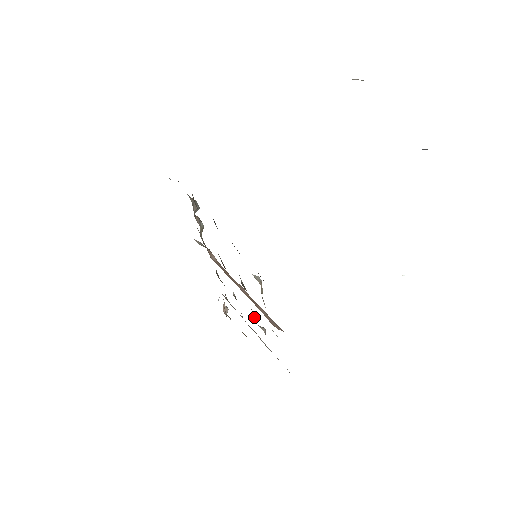
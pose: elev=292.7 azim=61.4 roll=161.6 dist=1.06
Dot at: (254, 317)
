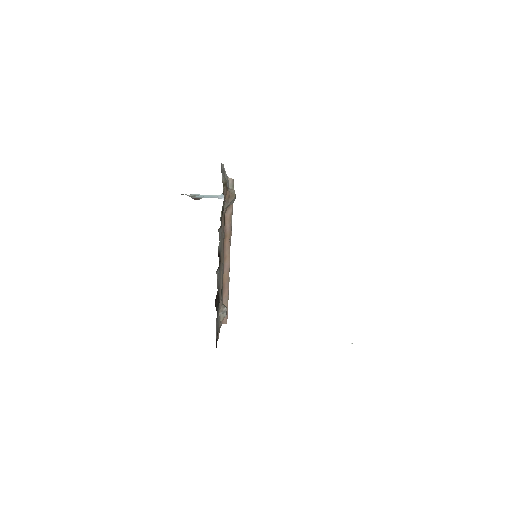
Dot at: occluded
